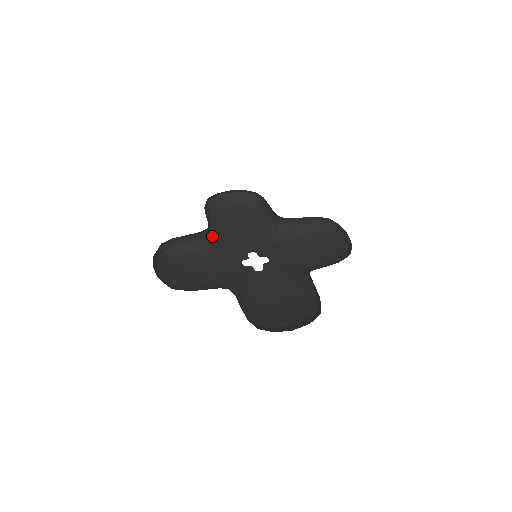
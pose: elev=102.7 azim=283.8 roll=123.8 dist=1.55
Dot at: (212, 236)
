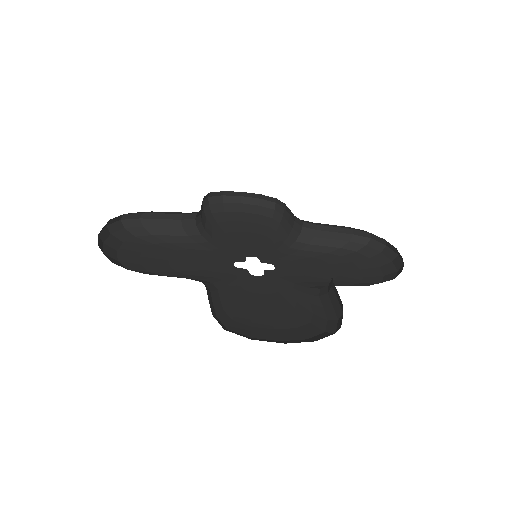
Dot at: (202, 230)
